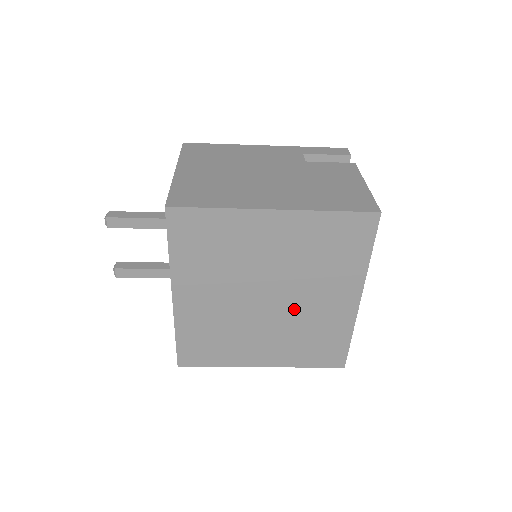
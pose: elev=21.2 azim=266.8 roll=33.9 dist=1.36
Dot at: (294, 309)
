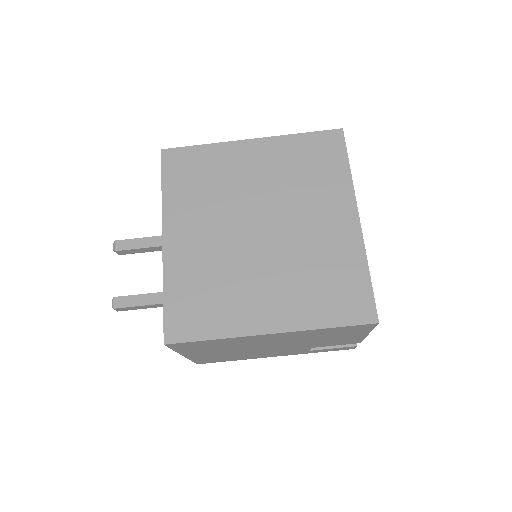
Dot at: (291, 238)
